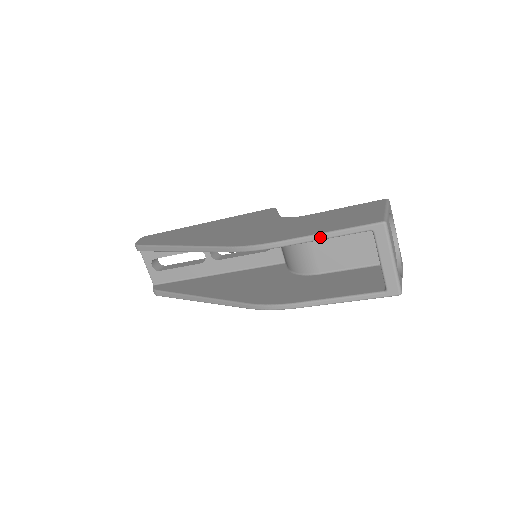
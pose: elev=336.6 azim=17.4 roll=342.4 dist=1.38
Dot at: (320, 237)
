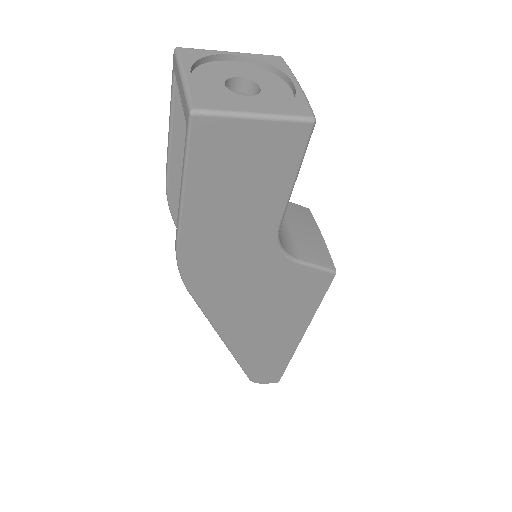
Dot at: (169, 132)
